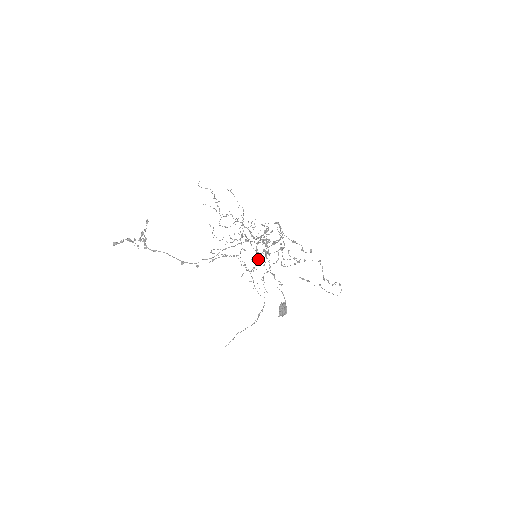
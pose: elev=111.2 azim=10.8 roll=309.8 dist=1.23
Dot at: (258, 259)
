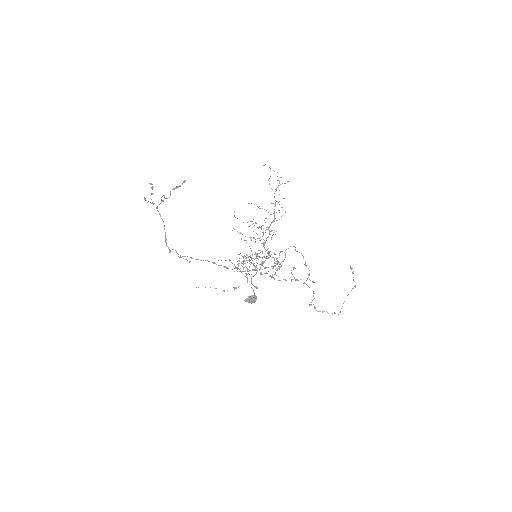
Dot at: occluded
